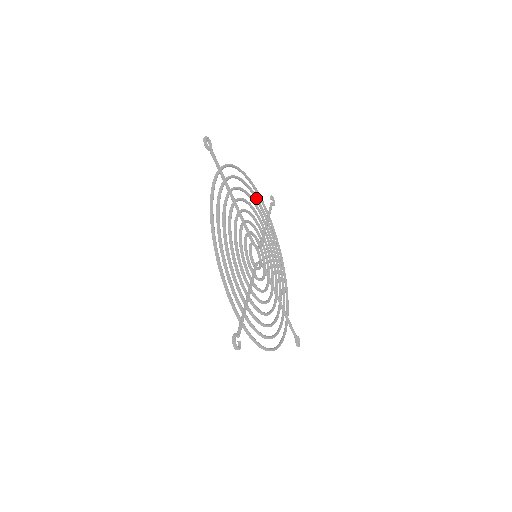
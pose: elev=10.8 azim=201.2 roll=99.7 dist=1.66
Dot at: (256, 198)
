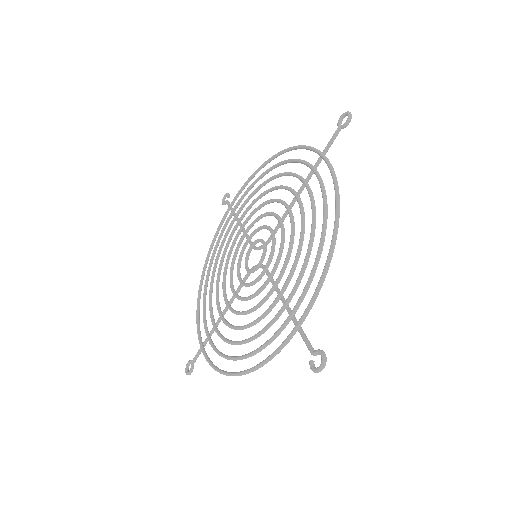
Dot at: (249, 190)
